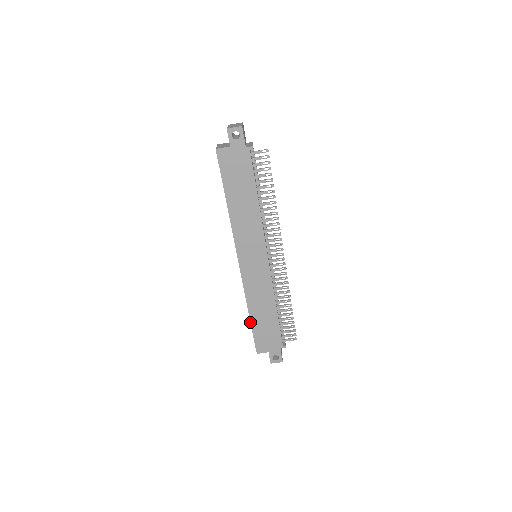
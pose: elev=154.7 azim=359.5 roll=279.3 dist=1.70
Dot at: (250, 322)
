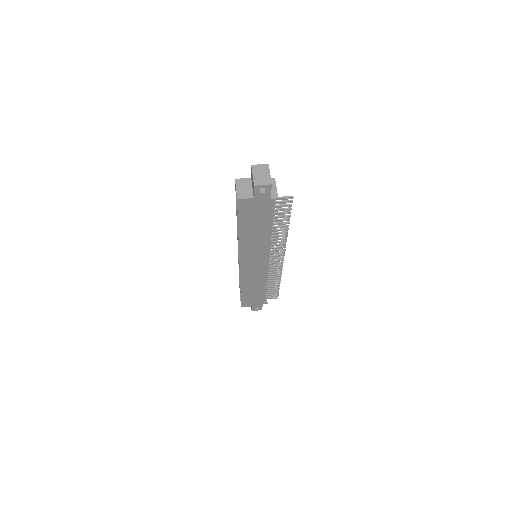
Dot at: occluded
